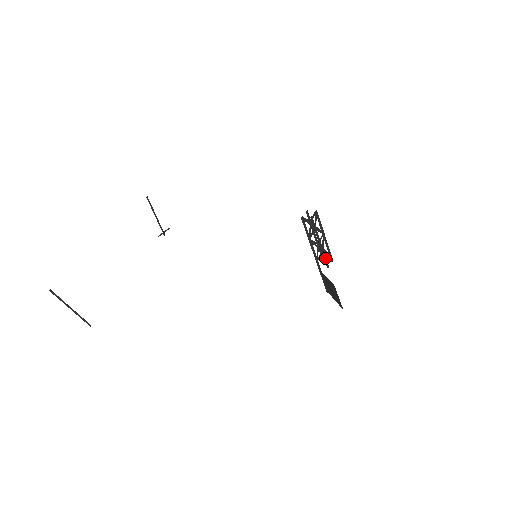
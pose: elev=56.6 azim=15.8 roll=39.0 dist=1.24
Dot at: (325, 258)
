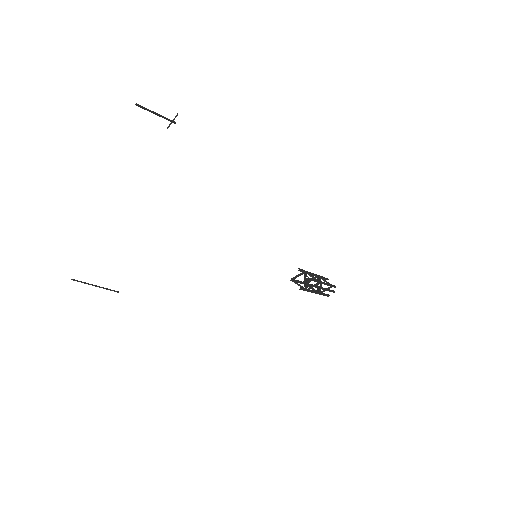
Dot at: (323, 295)
